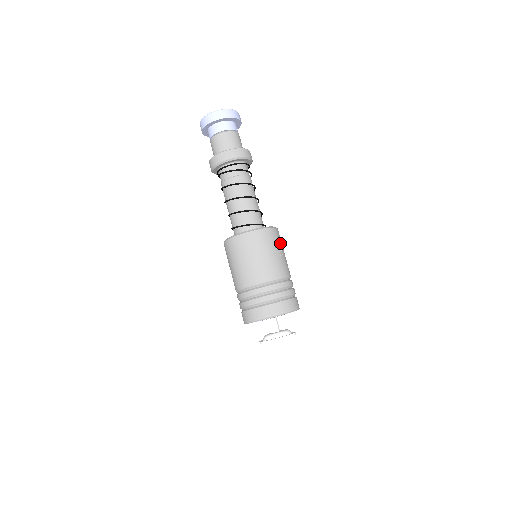
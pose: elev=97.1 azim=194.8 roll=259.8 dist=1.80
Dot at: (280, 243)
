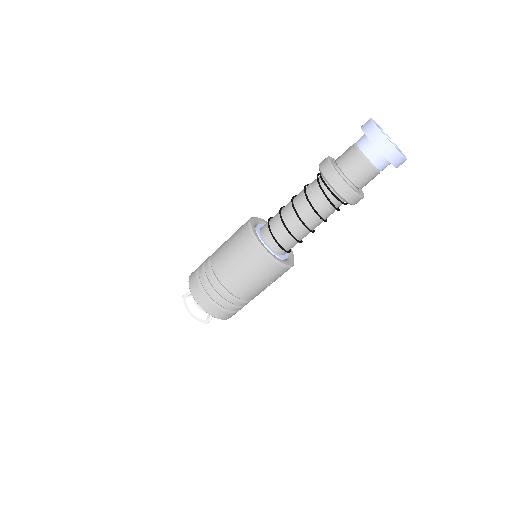
Dot at: occluded
